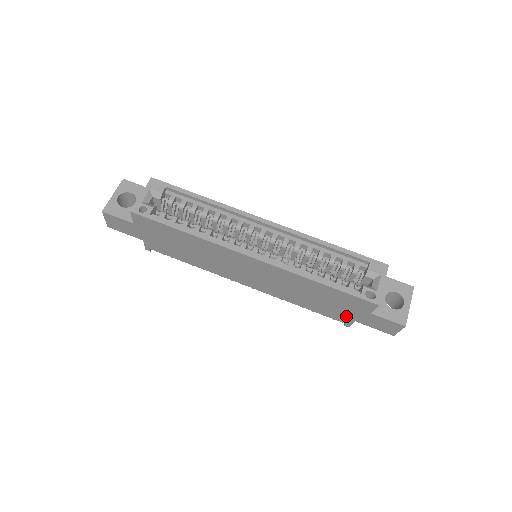
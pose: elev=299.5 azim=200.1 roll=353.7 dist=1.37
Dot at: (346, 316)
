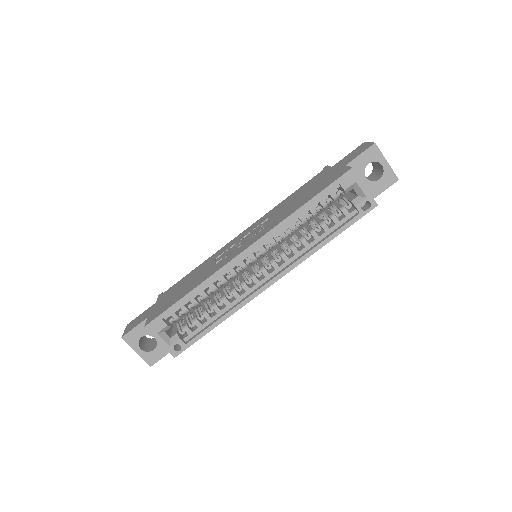
Dot at: occluded
